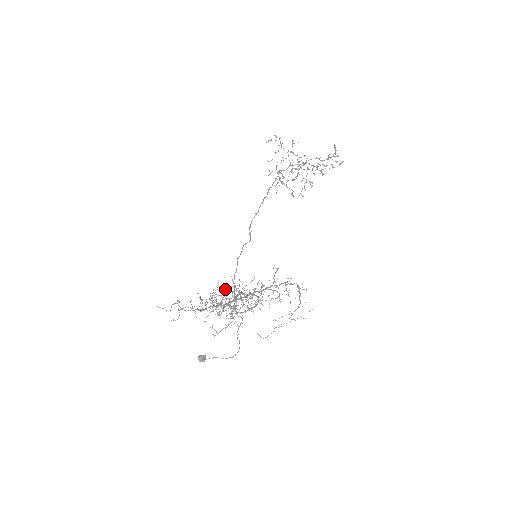
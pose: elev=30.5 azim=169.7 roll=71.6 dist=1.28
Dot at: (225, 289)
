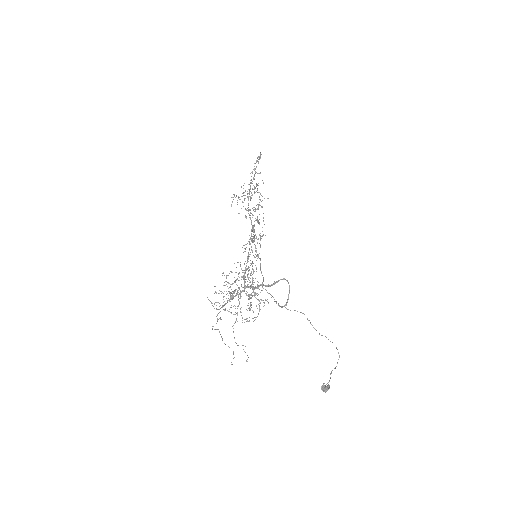
Dot at: occluded
